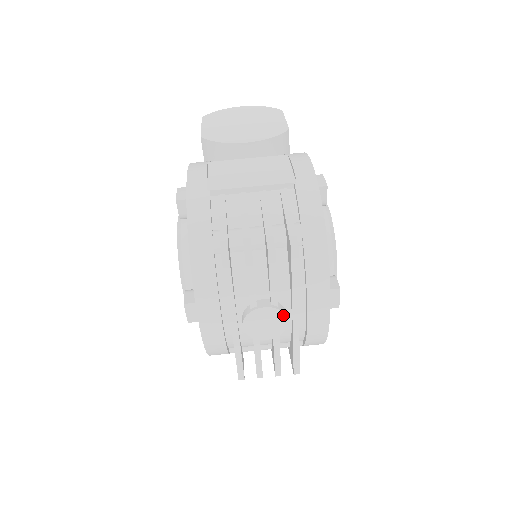
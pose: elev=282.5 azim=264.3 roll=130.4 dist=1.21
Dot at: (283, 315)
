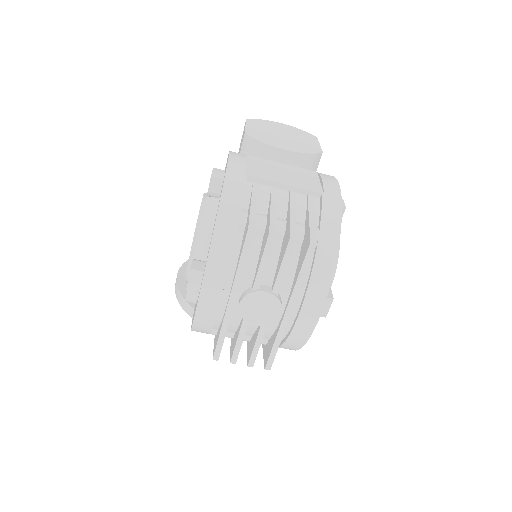
Dot at: (279, 305)
